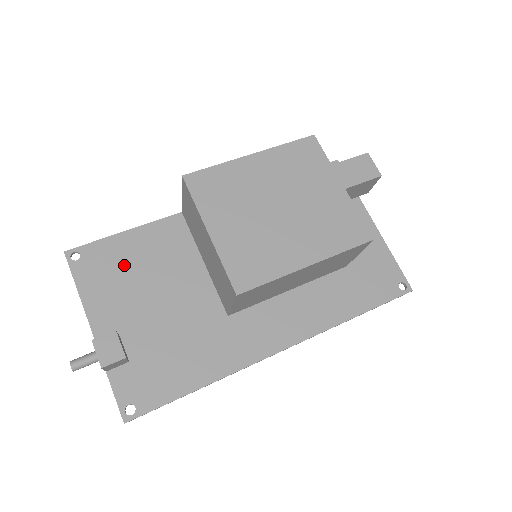
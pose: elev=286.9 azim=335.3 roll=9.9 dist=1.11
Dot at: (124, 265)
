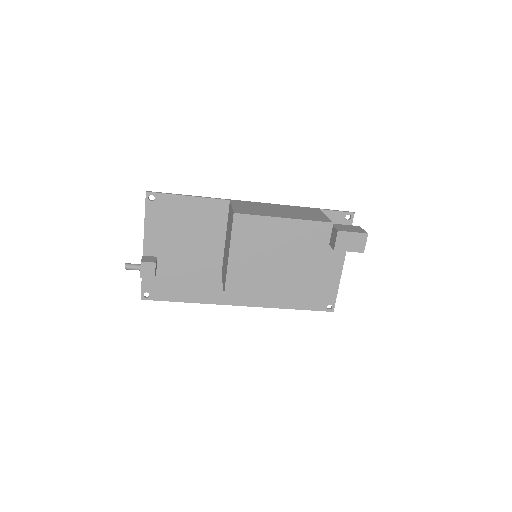
Dot at: (178, 218)
